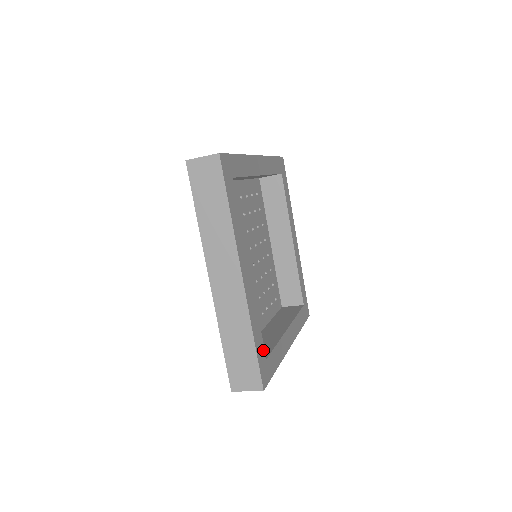
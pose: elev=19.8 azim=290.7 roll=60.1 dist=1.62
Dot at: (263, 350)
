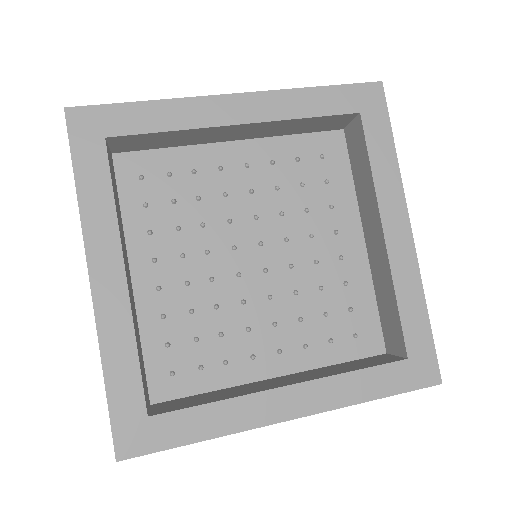
Dot at: (139, 400)
